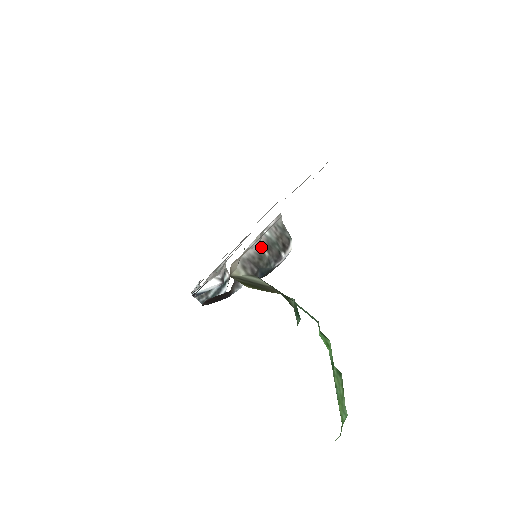
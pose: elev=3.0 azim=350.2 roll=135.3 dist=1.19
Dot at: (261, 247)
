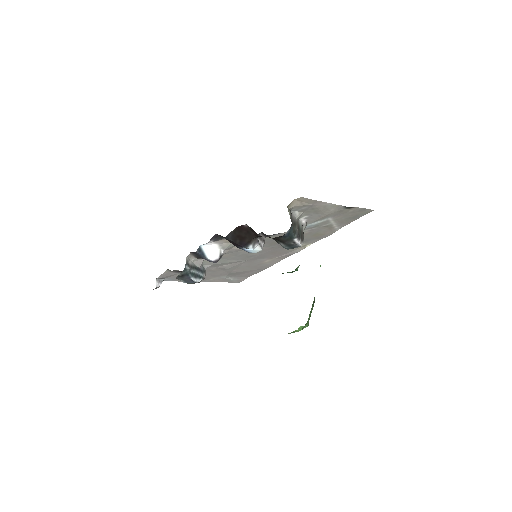
Dot at: (297, 221)
